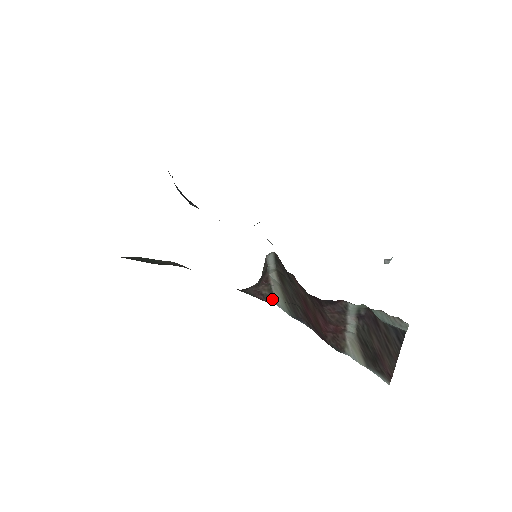
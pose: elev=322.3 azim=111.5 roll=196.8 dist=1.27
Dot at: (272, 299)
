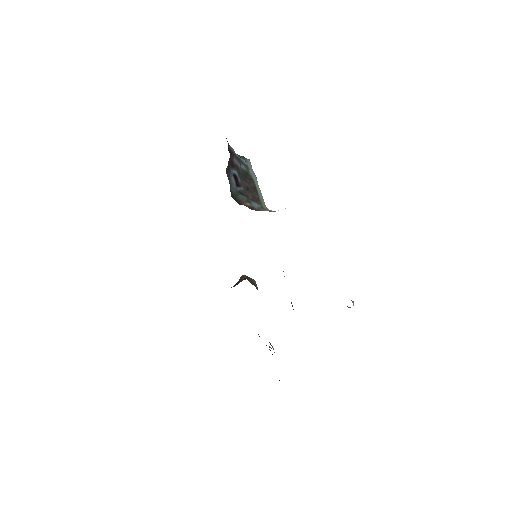
Dot at: occluded
